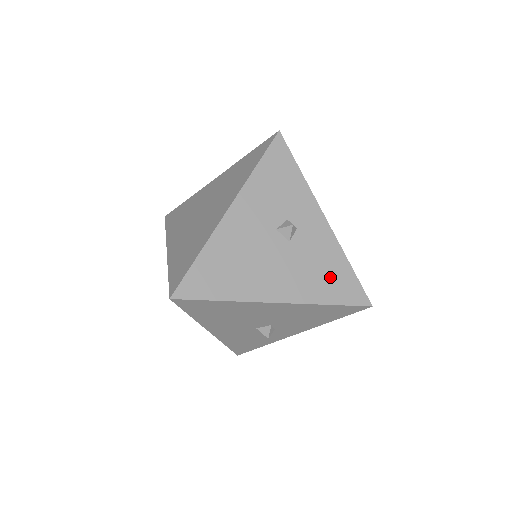
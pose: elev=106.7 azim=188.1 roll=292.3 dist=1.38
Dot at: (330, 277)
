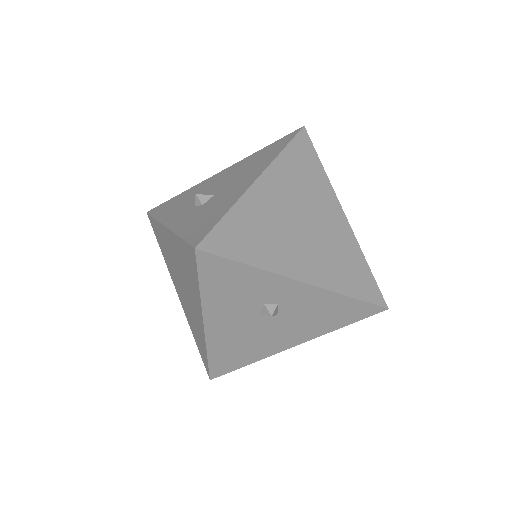
Dot at: (333, 314)
